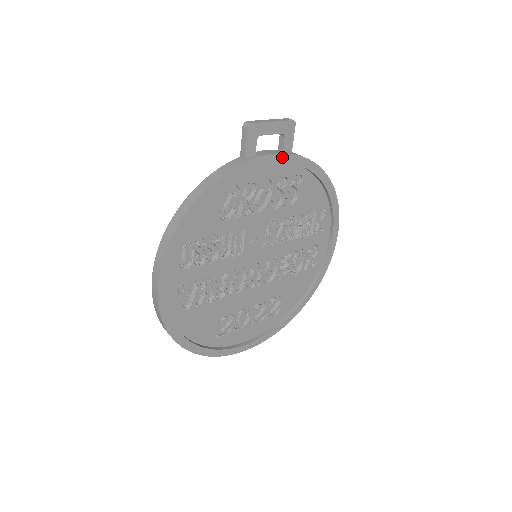
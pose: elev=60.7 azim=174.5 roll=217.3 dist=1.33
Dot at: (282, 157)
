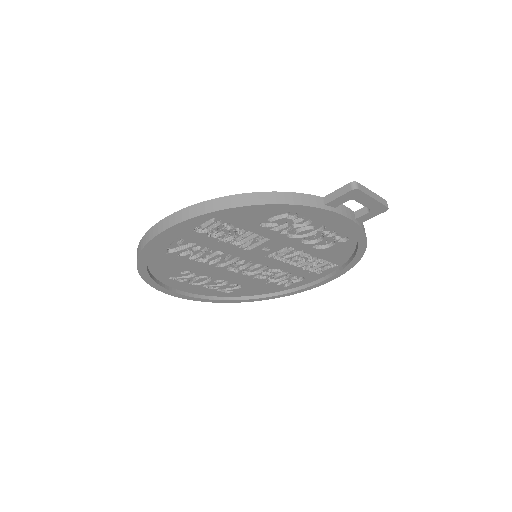
Dot at: (351, 223)
